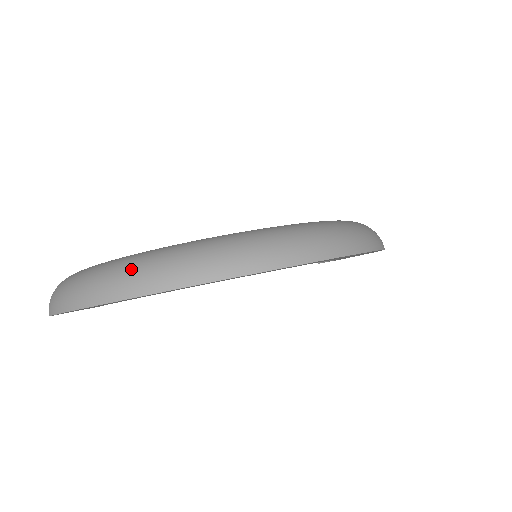
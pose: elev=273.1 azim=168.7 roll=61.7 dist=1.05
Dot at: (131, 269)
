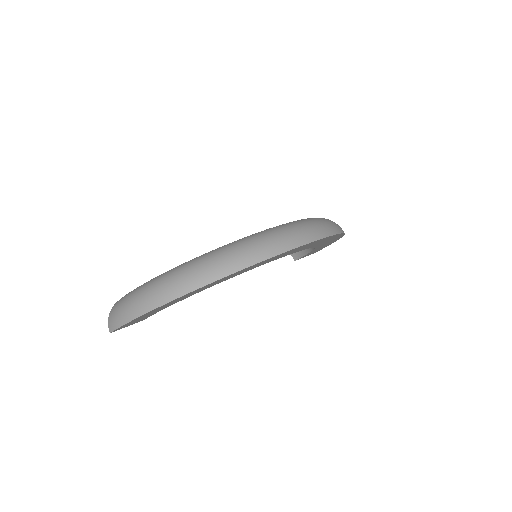
Dot at: (180, 275)
